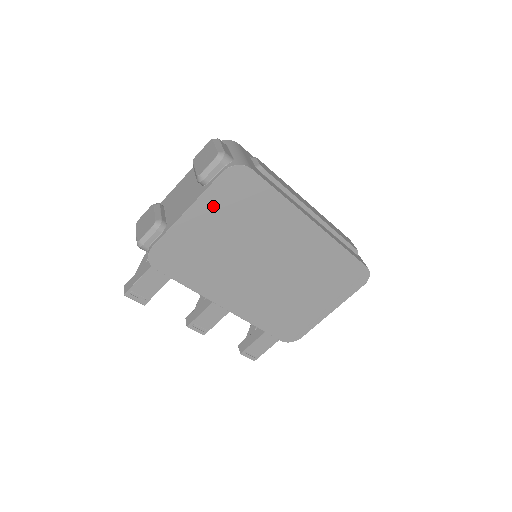
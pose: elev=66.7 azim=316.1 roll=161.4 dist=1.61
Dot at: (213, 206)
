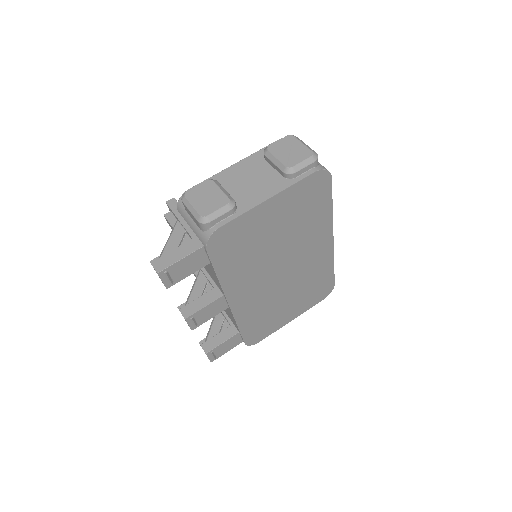
Dot at: (288, 201)
